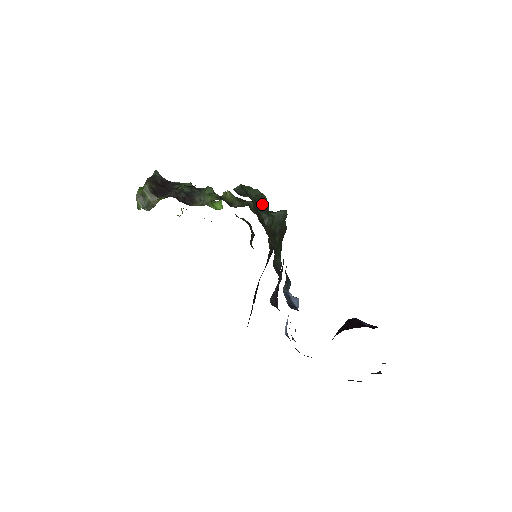
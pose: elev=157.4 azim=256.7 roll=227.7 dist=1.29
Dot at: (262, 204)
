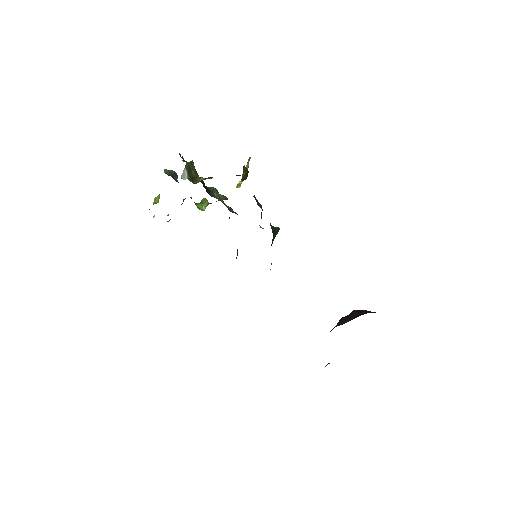
Dot at: occluded
